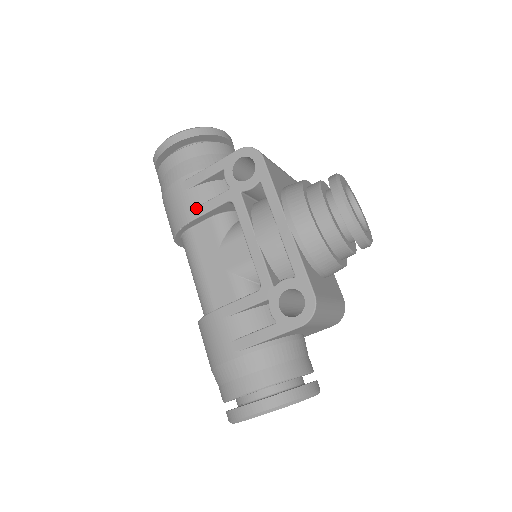
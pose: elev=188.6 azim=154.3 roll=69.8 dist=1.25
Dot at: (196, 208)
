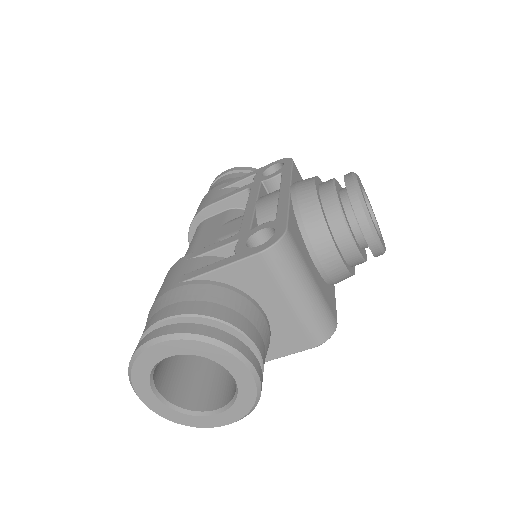
Dot at: (218, 197)
